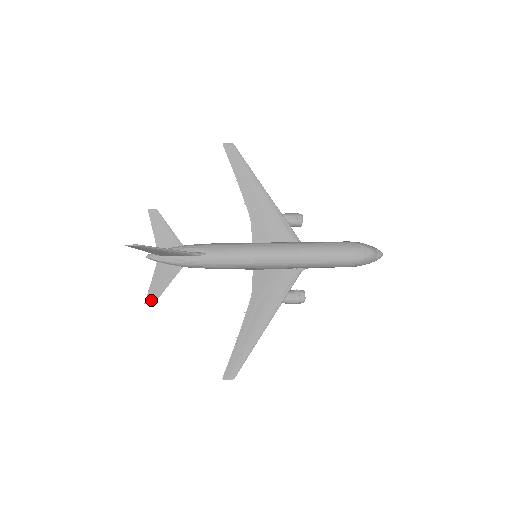
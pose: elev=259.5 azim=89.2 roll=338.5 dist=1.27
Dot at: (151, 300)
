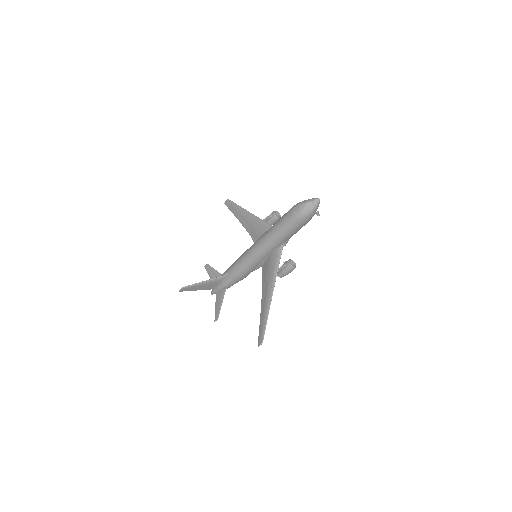
Dot at: (216, 318)
